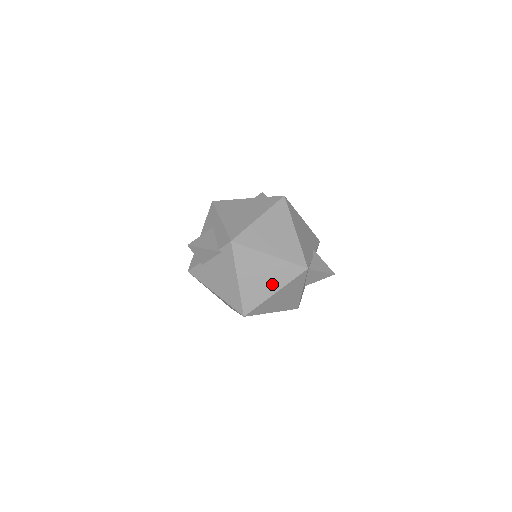
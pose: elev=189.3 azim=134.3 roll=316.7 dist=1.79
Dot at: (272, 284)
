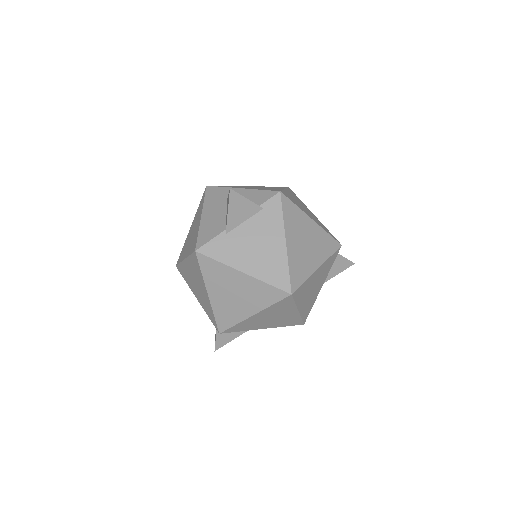
Dot at: (315, 256)
